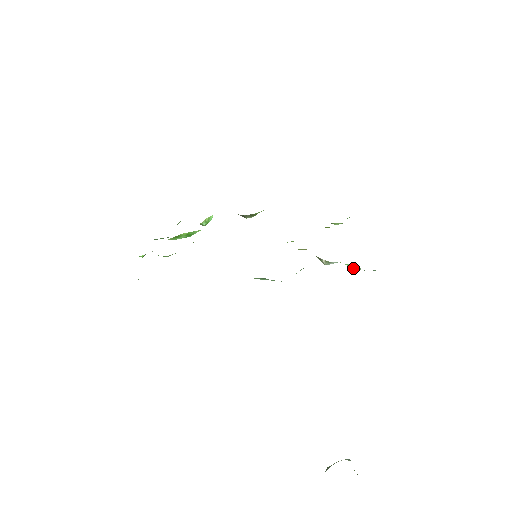
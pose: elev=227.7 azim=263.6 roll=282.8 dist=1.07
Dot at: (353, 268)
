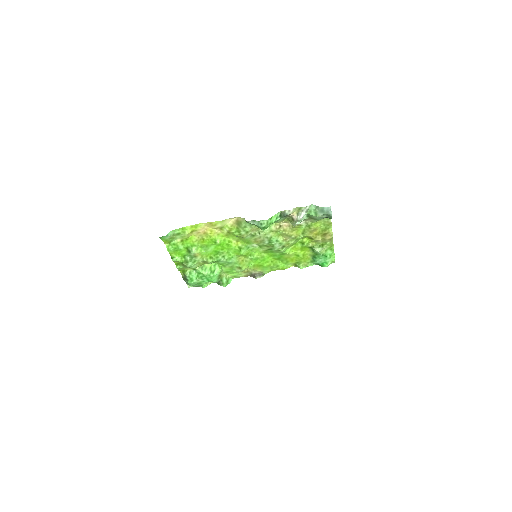
Dot at: (317, 216)
